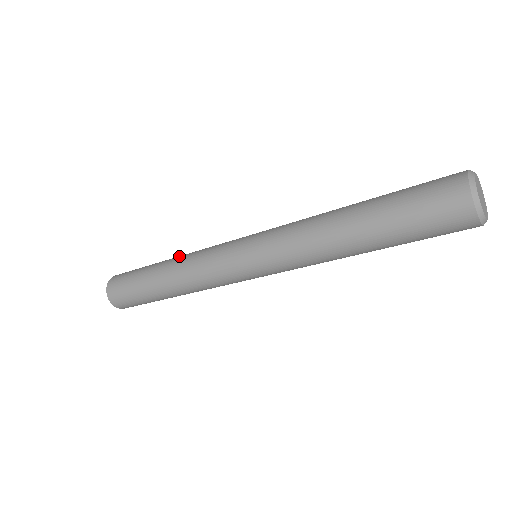
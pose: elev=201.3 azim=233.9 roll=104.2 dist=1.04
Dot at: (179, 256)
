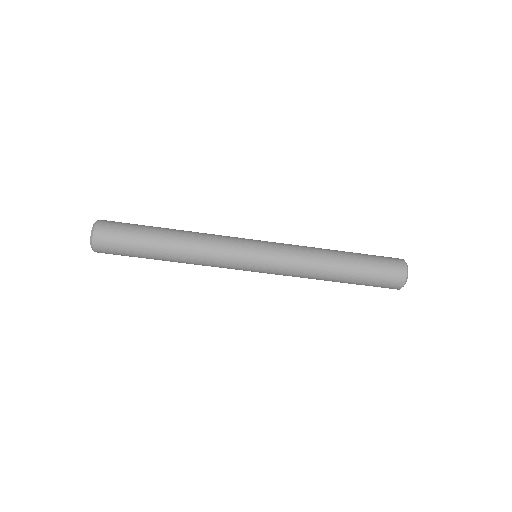
Dot at: occluded
